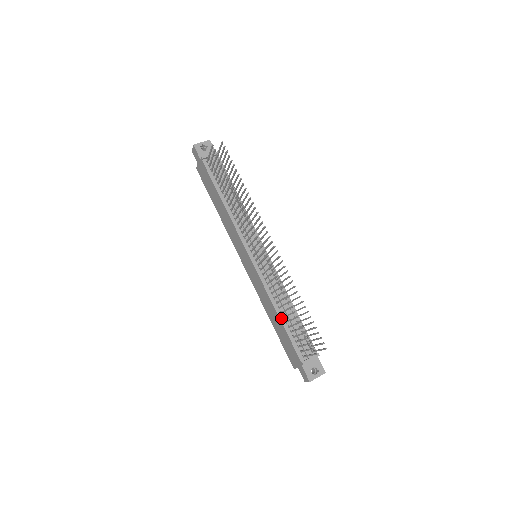
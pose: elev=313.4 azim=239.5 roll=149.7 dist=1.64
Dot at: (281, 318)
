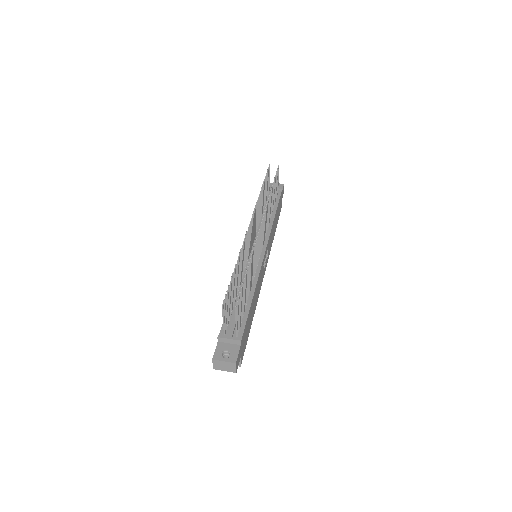
Dot at: occluded
